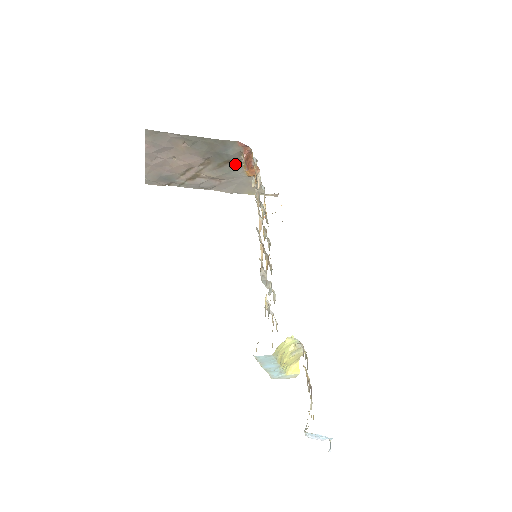
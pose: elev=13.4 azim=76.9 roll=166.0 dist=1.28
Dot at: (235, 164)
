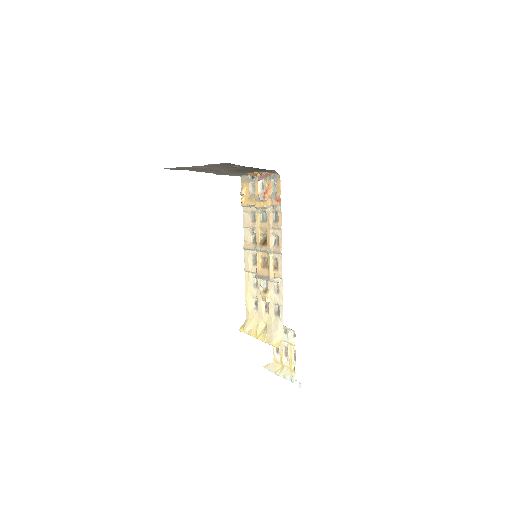
Dot at: (251, 171)
